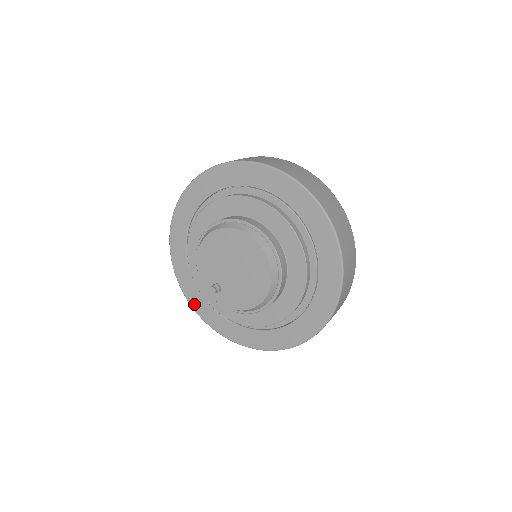
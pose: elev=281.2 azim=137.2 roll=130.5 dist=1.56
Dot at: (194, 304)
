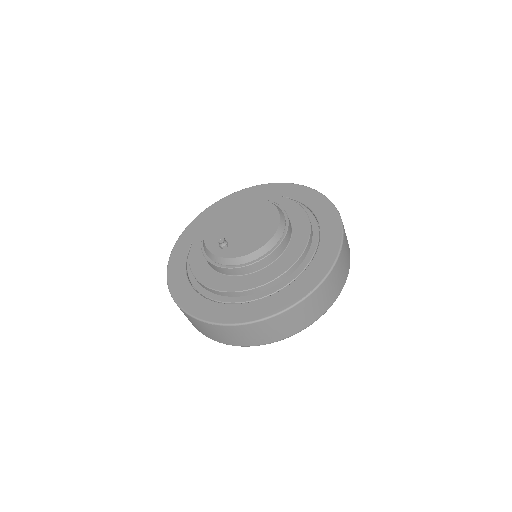
Dot at: (185, 304)
